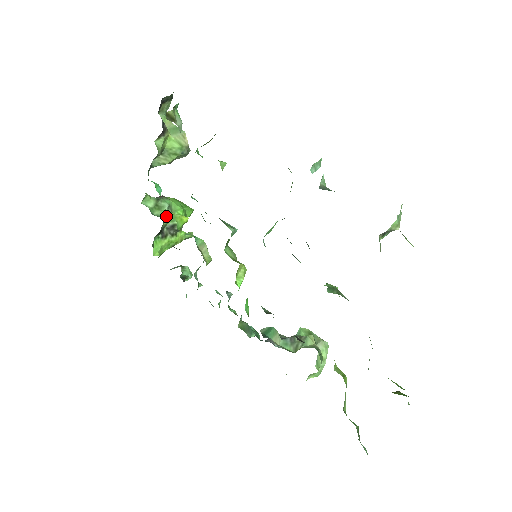
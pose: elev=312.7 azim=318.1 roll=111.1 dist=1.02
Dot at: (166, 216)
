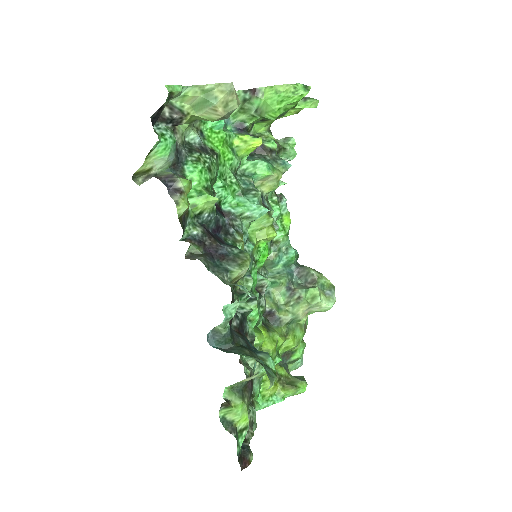
Dot at: (253, 119)
